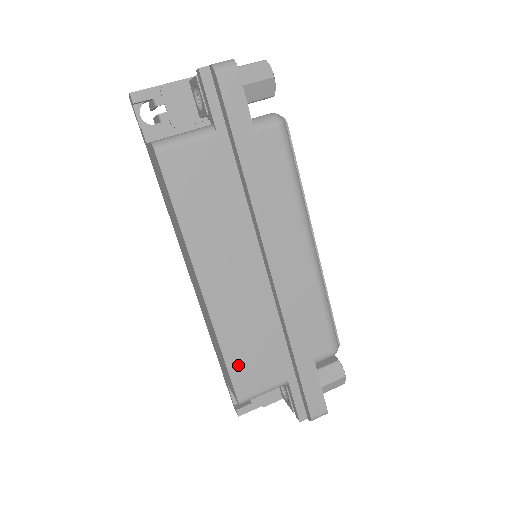
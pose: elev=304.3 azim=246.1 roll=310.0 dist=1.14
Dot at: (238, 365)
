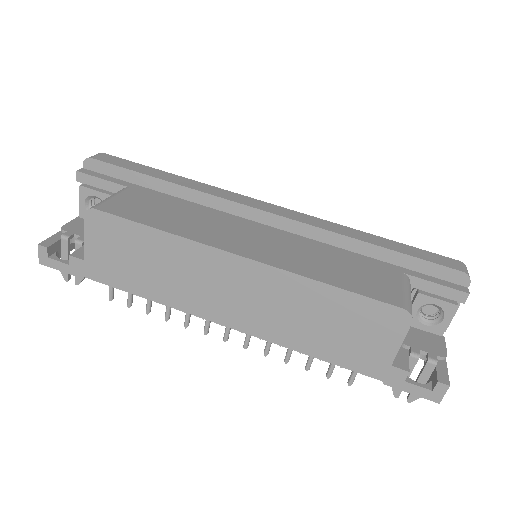
Dot at: (355, 285)
